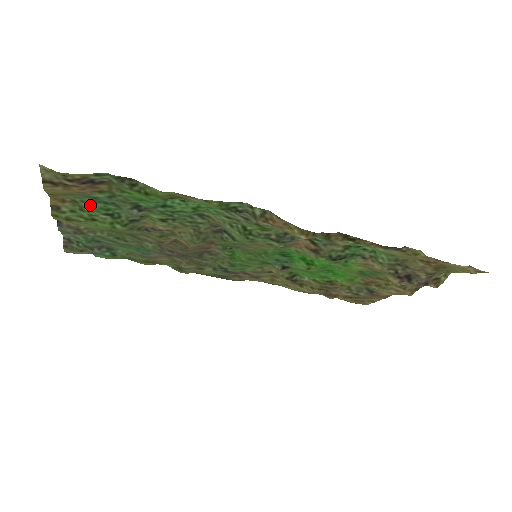
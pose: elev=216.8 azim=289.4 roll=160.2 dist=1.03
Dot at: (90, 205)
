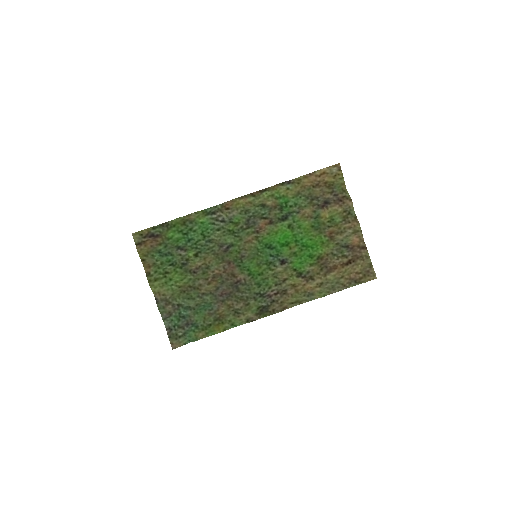
Dot at: (161, 261)
